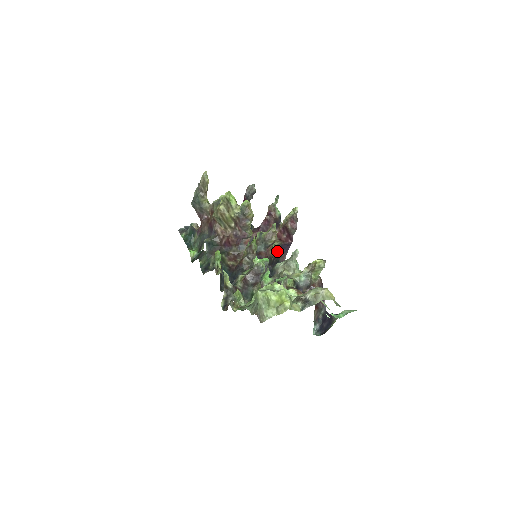
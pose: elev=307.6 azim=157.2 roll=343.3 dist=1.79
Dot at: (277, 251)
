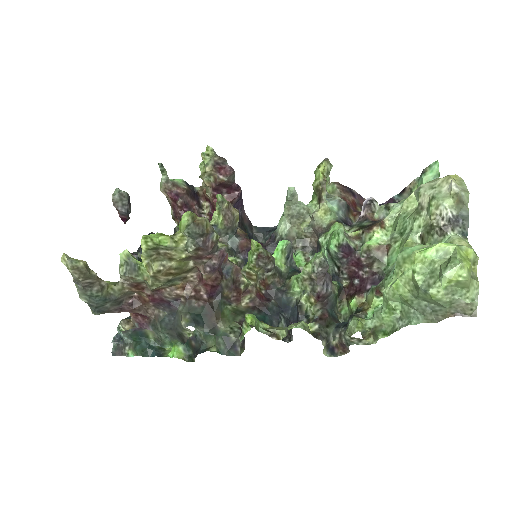
Dot at: occluded
